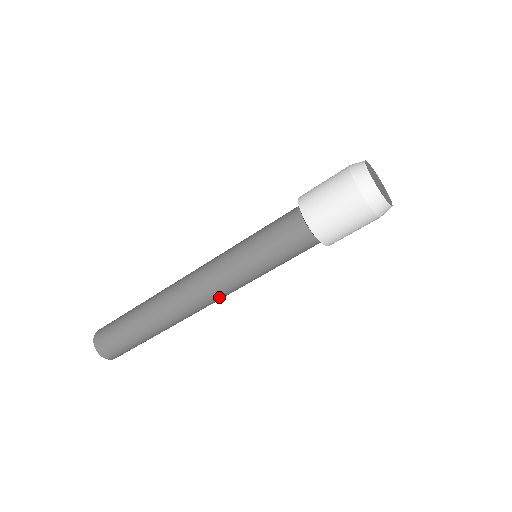
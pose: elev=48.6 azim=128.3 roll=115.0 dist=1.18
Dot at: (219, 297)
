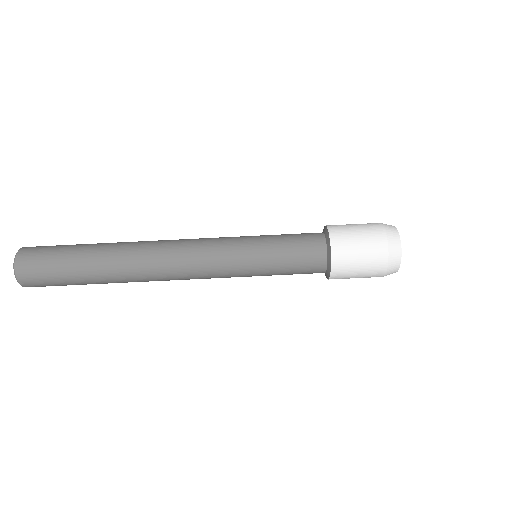
Dot at: (200, 277)
